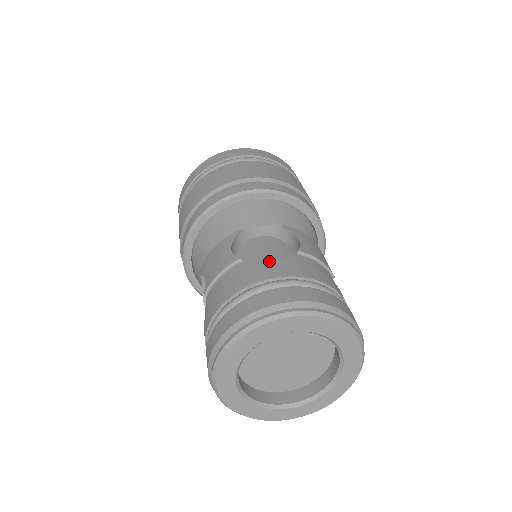
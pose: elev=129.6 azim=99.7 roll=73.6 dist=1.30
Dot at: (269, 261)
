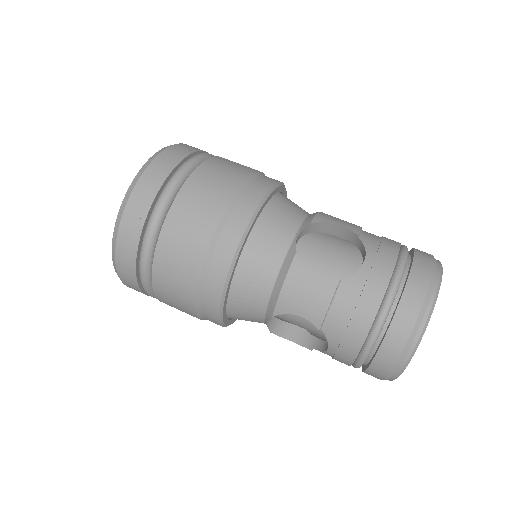
Dot at: (364, 263)
